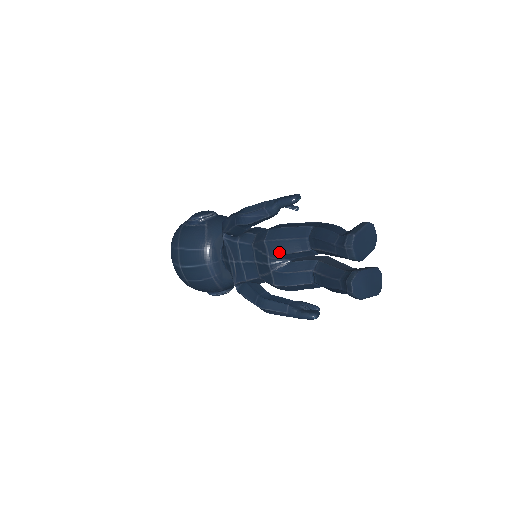
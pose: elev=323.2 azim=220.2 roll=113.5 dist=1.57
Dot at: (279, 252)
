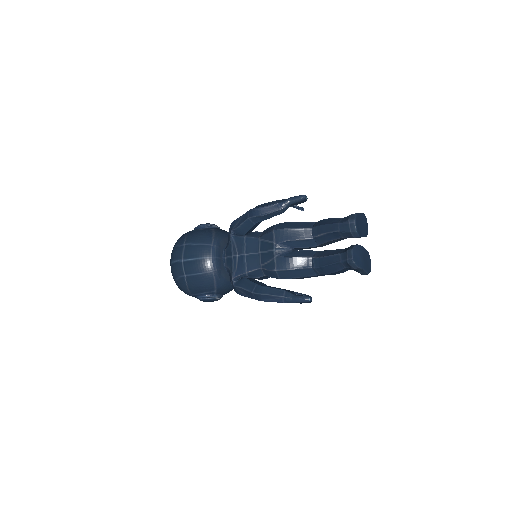
Dot at: (285, 239)
